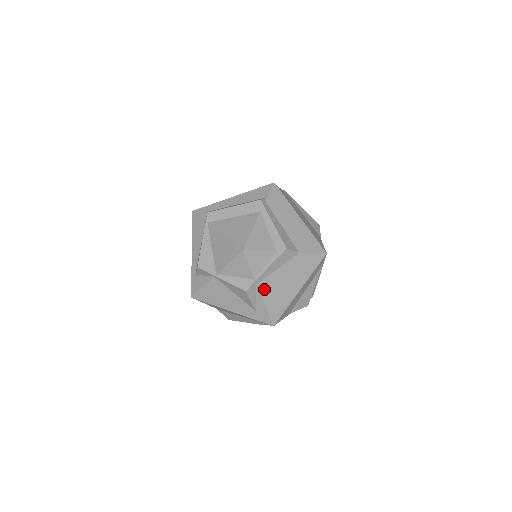
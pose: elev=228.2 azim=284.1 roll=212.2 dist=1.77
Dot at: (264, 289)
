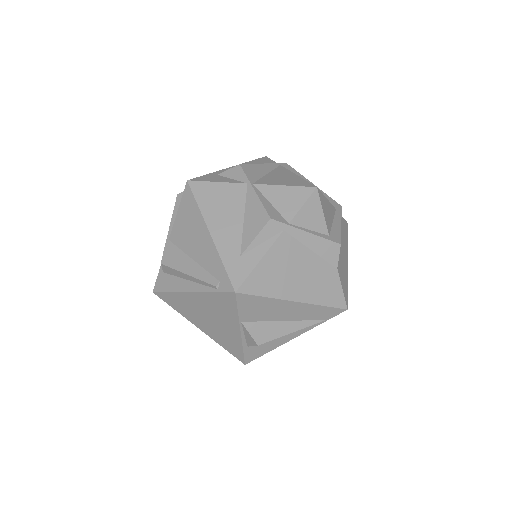
Dot at: (281, 245)
